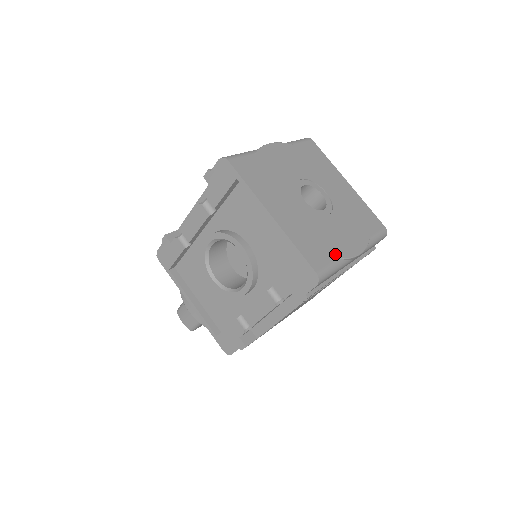
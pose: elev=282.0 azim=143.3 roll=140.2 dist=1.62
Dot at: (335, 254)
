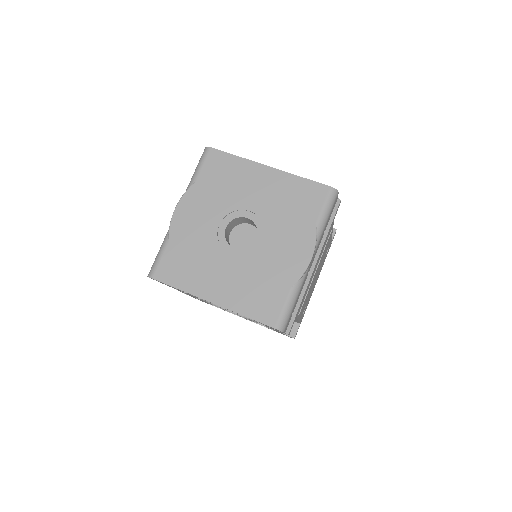
Dot at: (285, 287)
